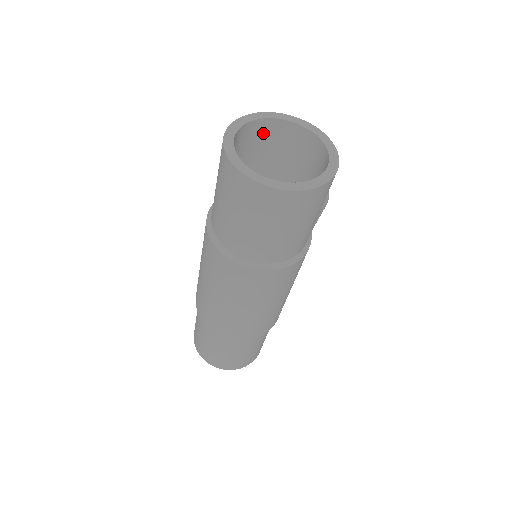
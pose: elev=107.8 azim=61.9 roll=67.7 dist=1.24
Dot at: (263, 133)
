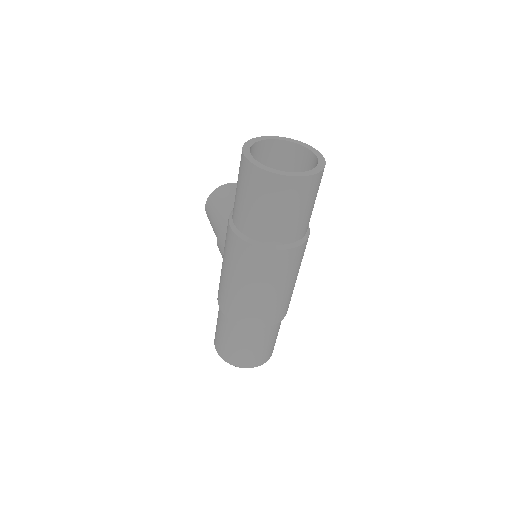
Dot at: occluded
